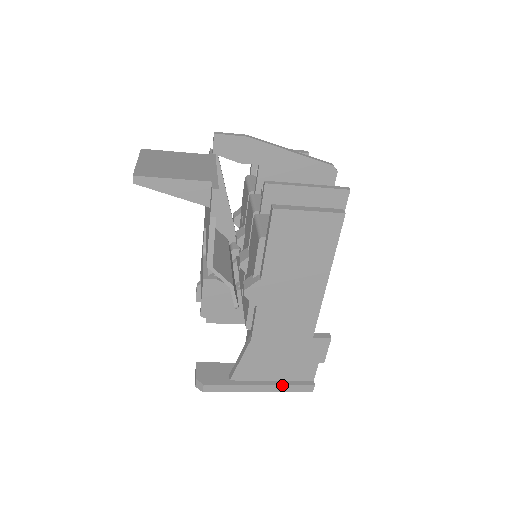
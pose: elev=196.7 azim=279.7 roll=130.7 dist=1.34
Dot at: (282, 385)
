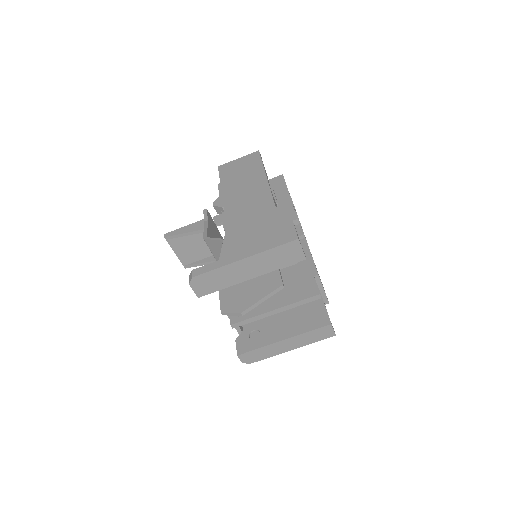
Dot at: (264, 244)
